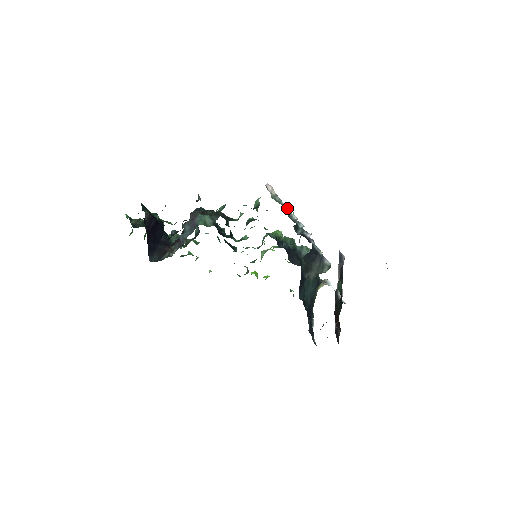
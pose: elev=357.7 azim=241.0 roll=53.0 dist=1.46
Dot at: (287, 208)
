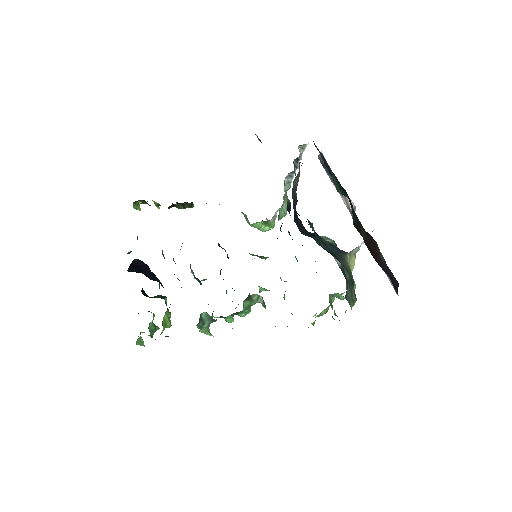
Dot at: occluded
